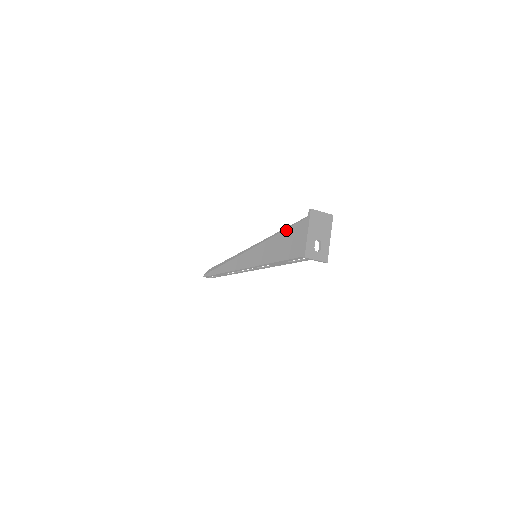
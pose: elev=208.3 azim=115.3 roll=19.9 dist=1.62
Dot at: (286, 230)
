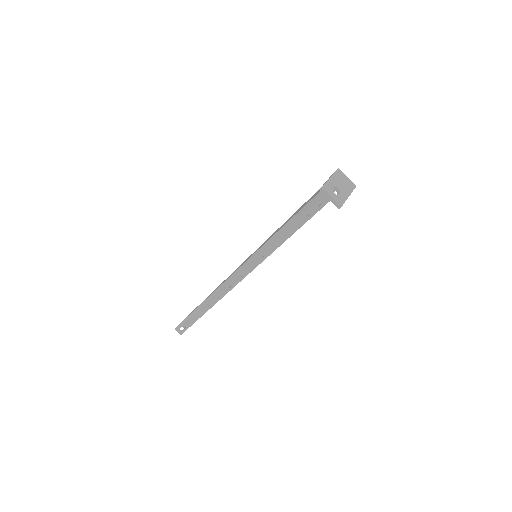
Dot at: (303, 204)
